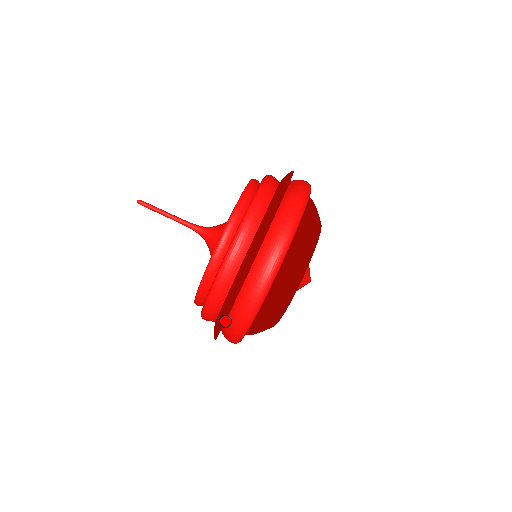
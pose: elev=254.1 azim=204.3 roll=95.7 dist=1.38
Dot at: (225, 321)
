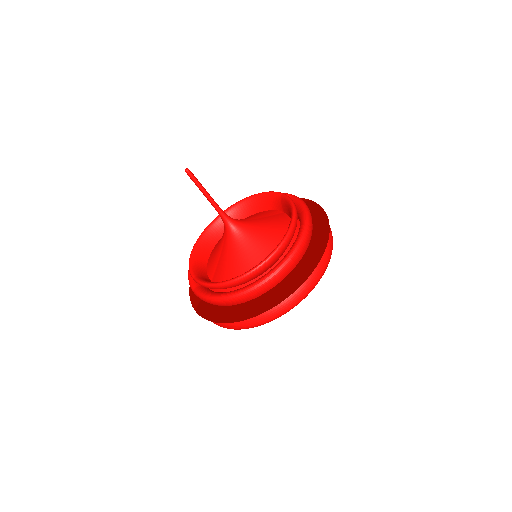
Dot at: occluded
